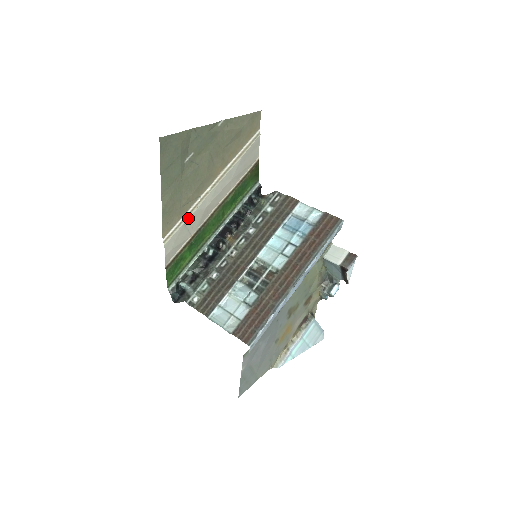
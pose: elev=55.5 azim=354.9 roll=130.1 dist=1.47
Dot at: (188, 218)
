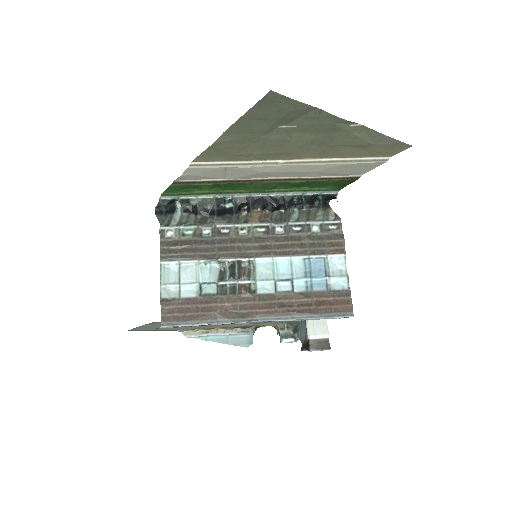
Dot at: (235, 166)
